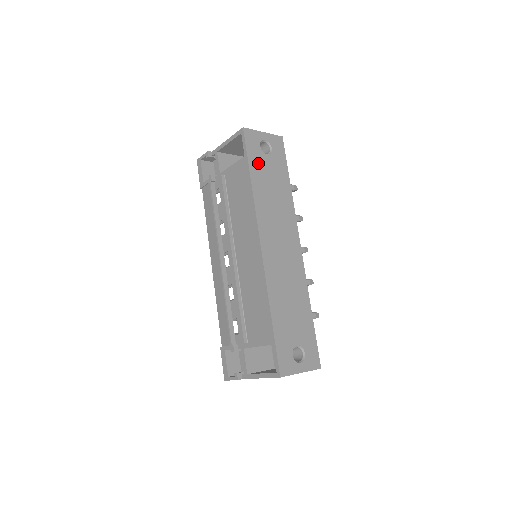
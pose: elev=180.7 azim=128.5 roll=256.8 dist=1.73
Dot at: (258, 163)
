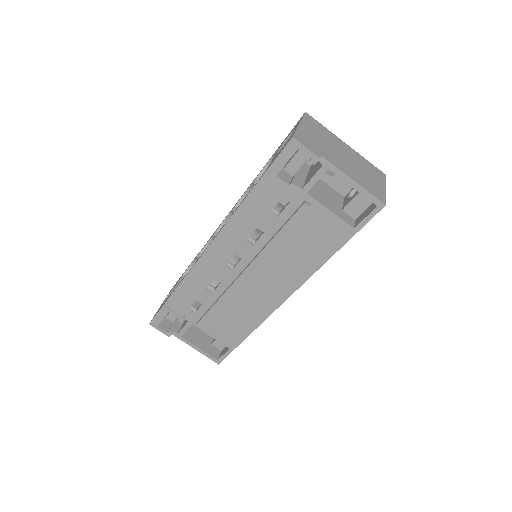
Dot at: occluded
